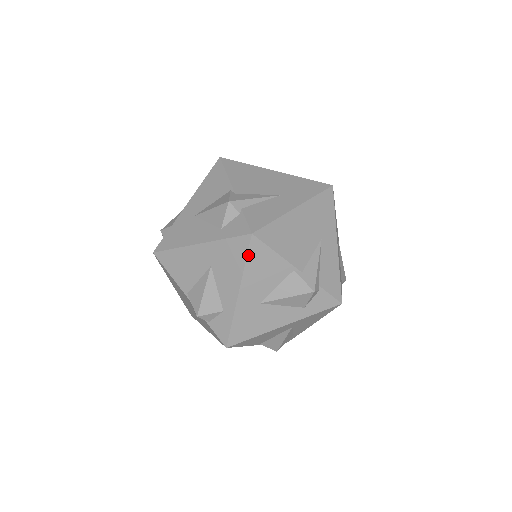
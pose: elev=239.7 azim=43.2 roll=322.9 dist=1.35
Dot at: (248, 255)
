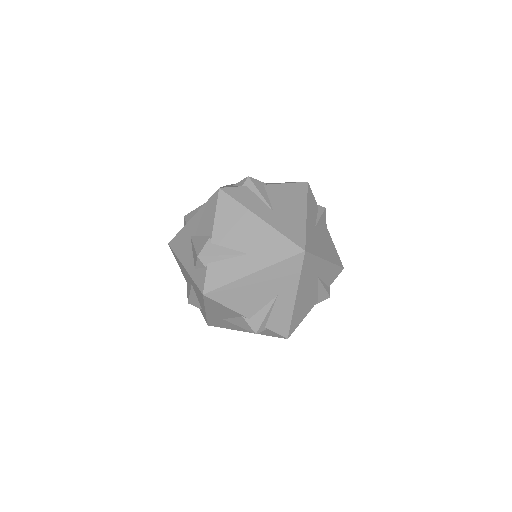
Dot at: occluded
